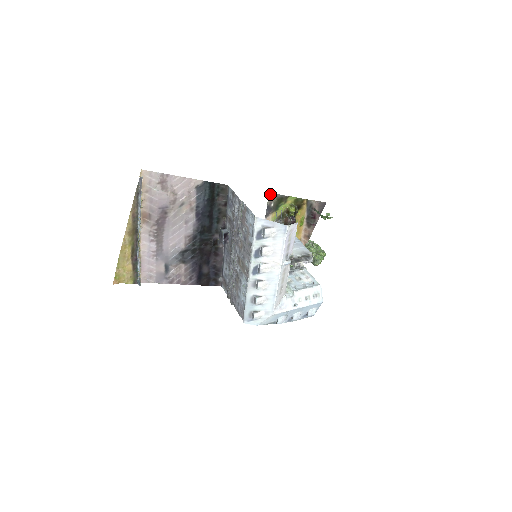
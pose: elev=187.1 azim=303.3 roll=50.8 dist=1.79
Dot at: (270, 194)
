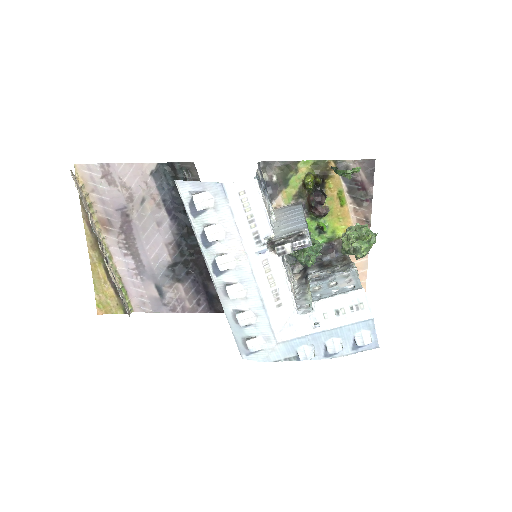
Dot at: (264, 163)
